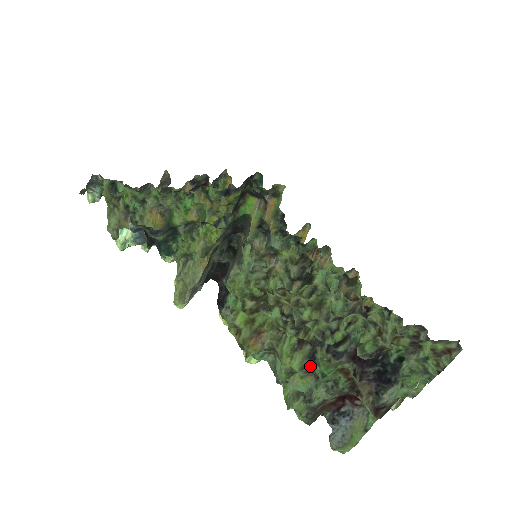
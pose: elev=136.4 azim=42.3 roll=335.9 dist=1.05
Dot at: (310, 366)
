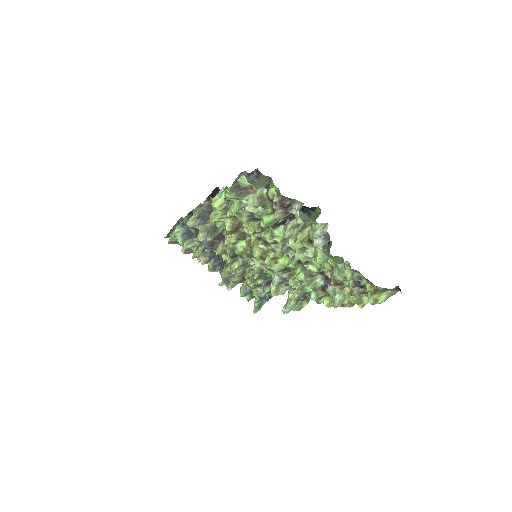
Dot at: (253, 218)
